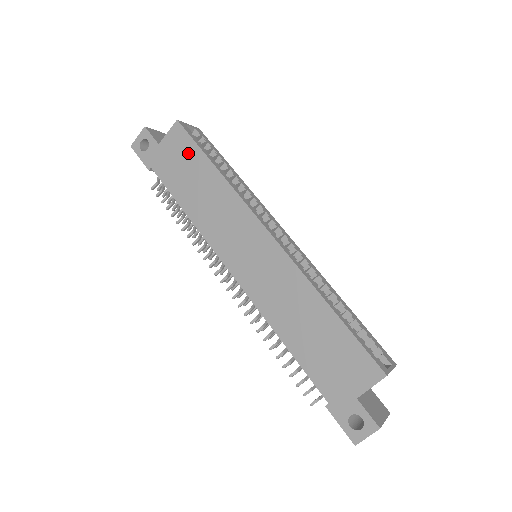
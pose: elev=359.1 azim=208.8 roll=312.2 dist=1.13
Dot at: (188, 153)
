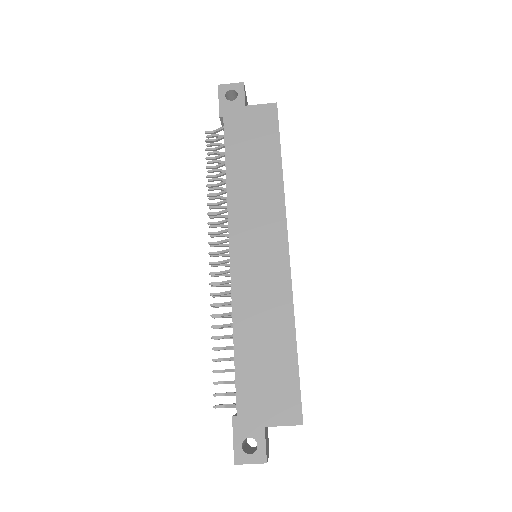
Dot at: (266, 134)
